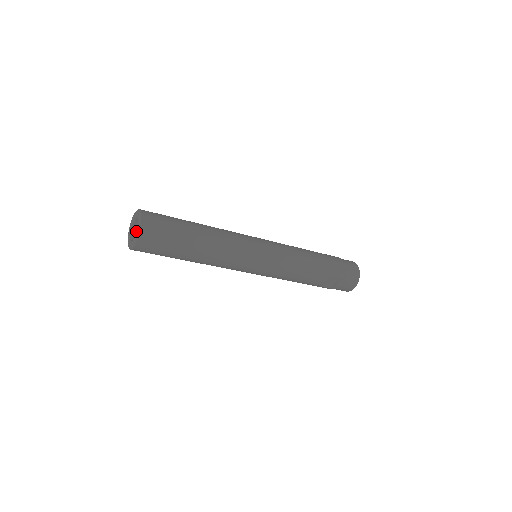
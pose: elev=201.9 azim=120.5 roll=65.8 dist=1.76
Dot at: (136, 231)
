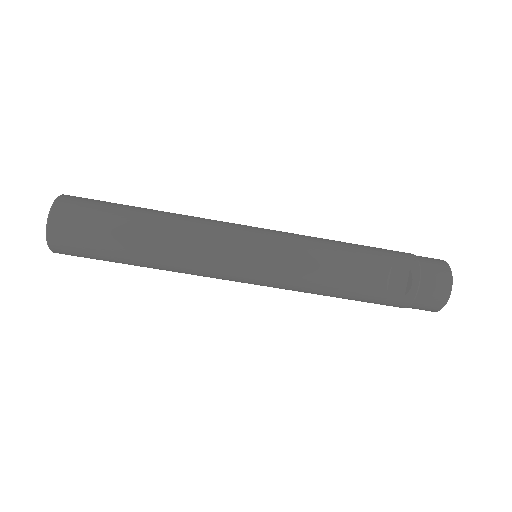
Dot at: occluded
